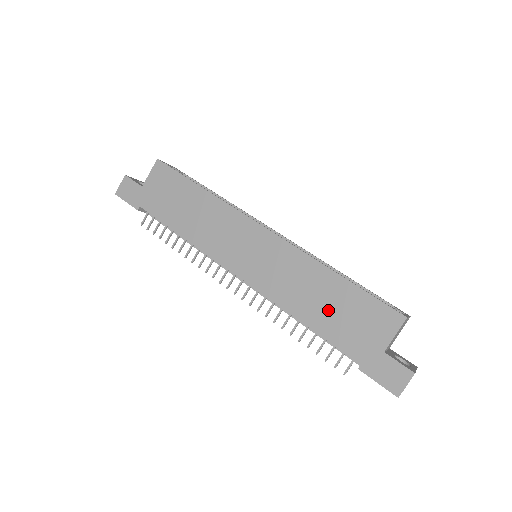
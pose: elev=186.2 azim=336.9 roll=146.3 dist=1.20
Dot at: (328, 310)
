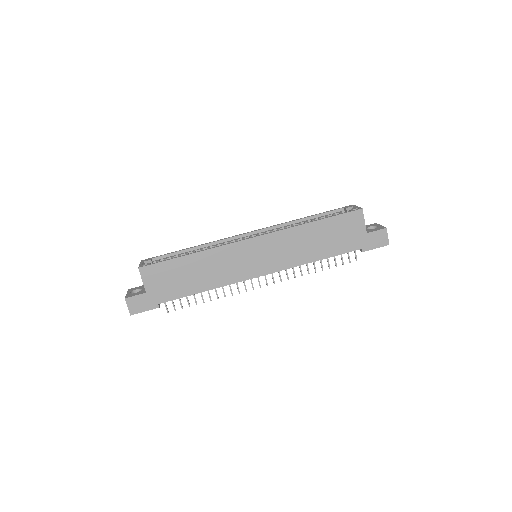
Dot at: (325, 242)
